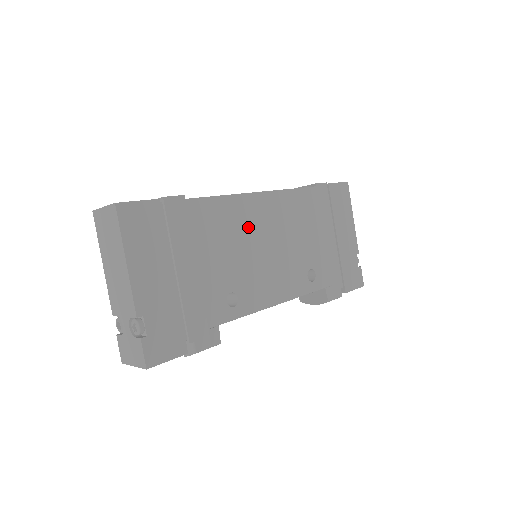
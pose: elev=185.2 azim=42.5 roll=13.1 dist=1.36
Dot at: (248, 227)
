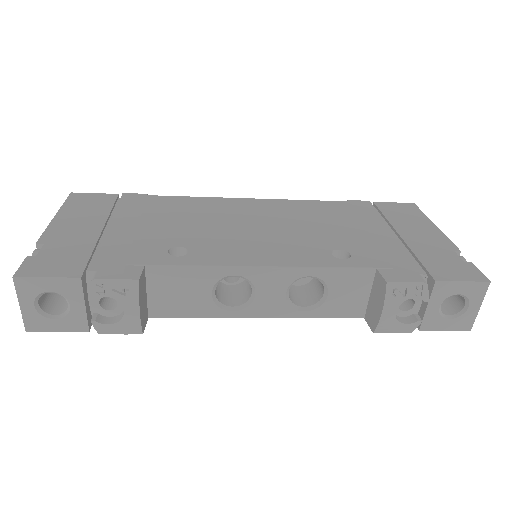
Dot at: (226, 214)
